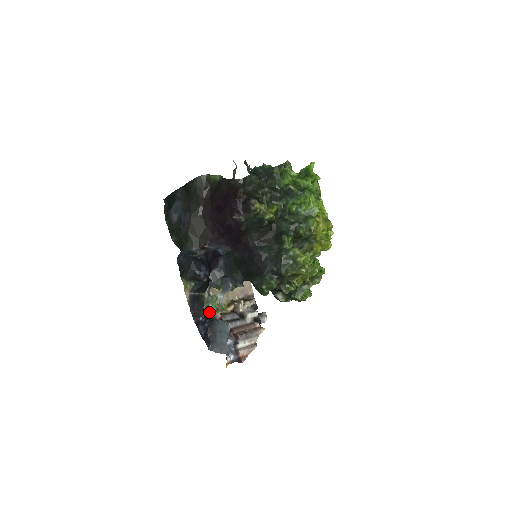
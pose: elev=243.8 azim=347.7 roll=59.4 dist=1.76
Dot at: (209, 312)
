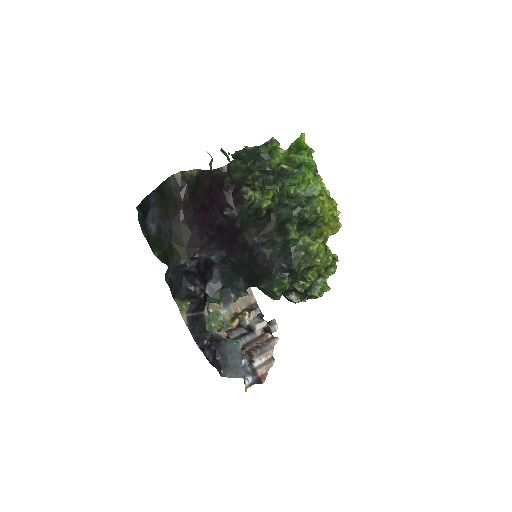
Dot at: (213, 332)
